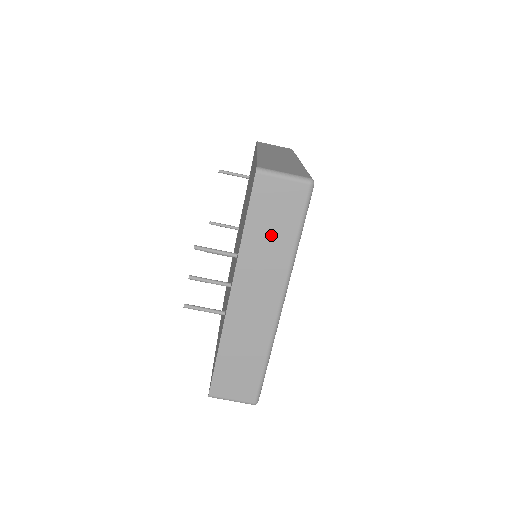
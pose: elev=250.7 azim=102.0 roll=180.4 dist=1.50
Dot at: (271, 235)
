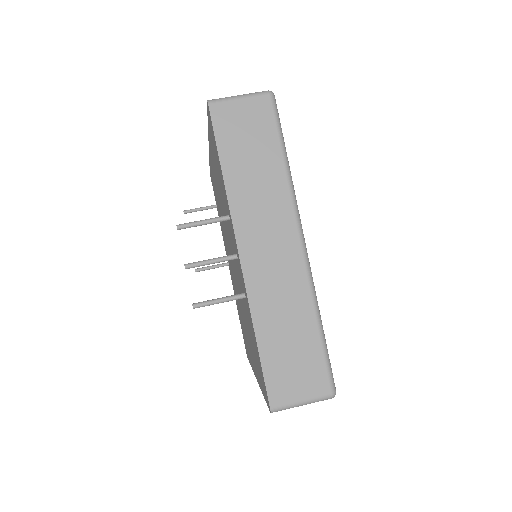
Dot at: (254, 165)
